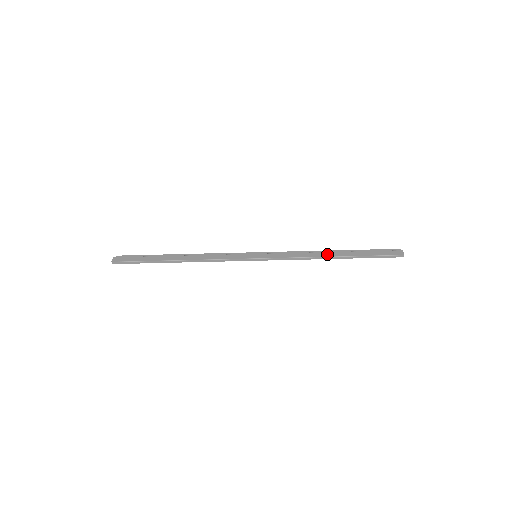
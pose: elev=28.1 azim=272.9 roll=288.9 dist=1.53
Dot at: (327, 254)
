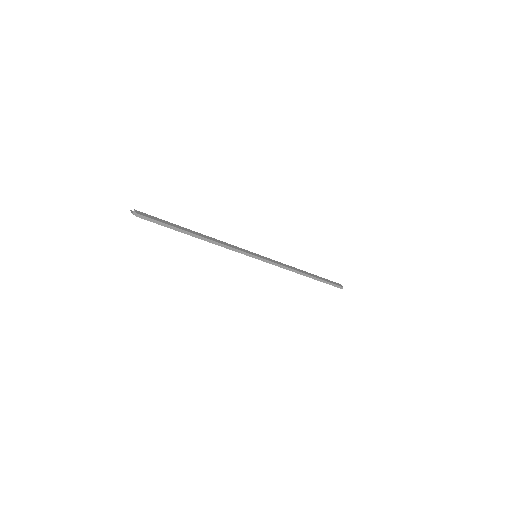
Dot at: (303, 271)
